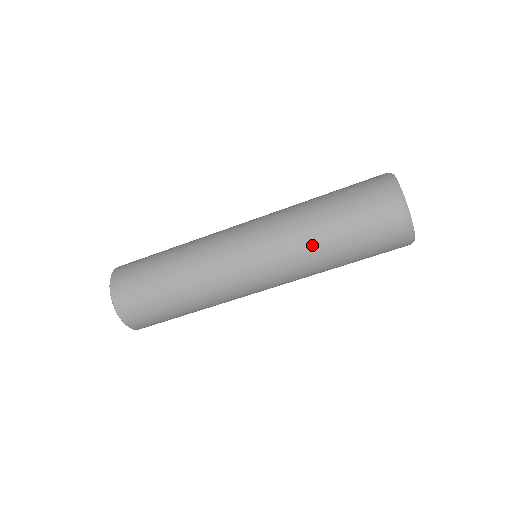
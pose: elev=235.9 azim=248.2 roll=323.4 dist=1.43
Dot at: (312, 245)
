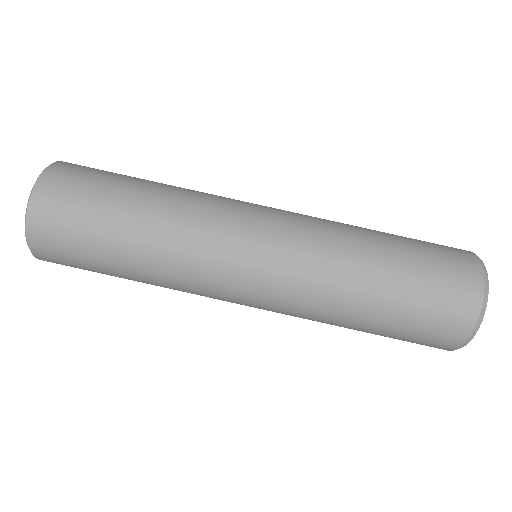
Dot at: (349, 278)
